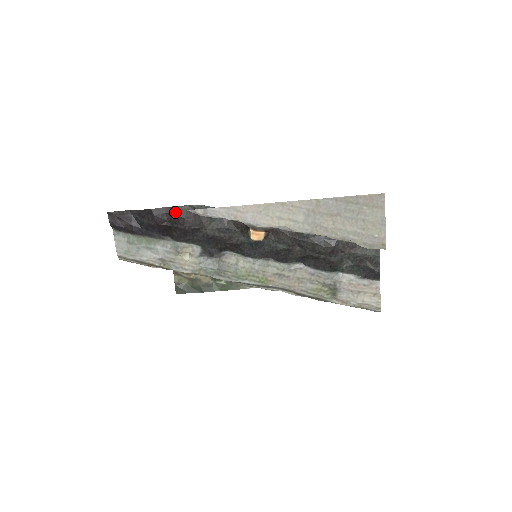
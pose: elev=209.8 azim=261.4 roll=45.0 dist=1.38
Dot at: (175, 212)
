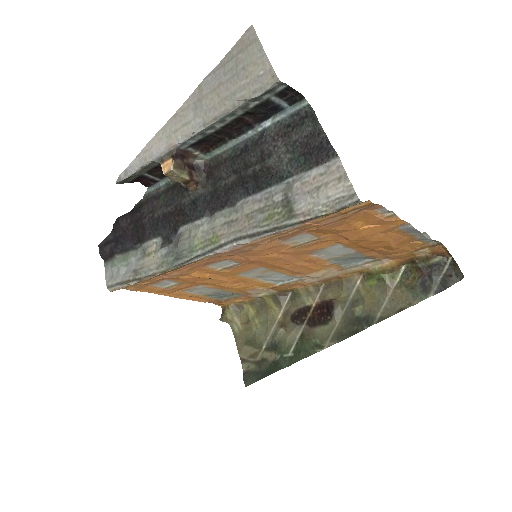
Dot at: (134, 210)
